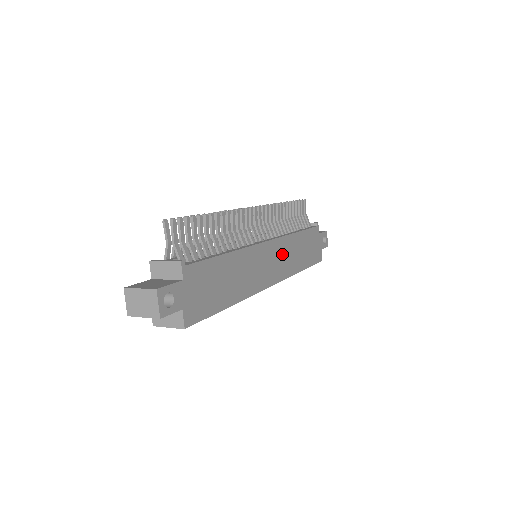
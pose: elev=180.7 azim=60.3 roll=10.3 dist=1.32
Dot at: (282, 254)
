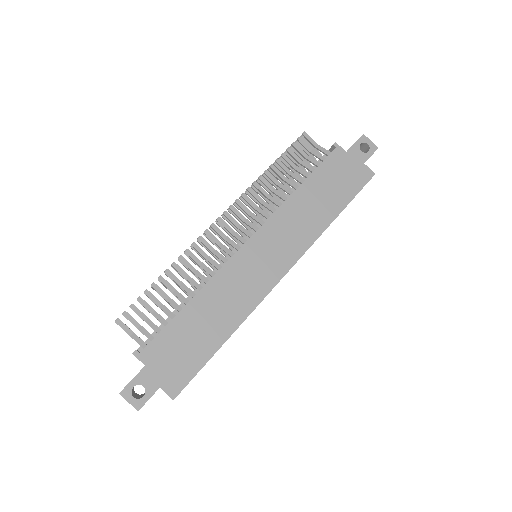
Dot at: (282, 233)
